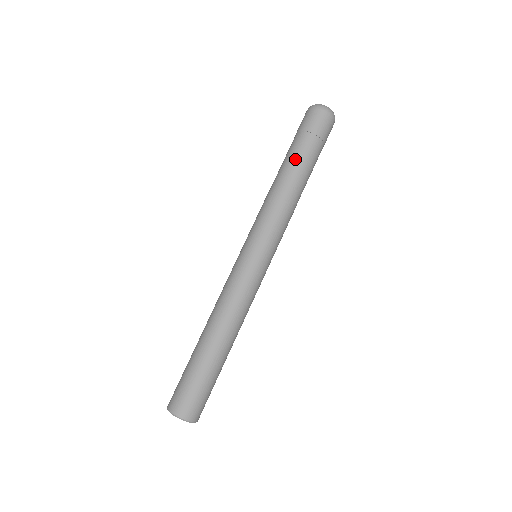
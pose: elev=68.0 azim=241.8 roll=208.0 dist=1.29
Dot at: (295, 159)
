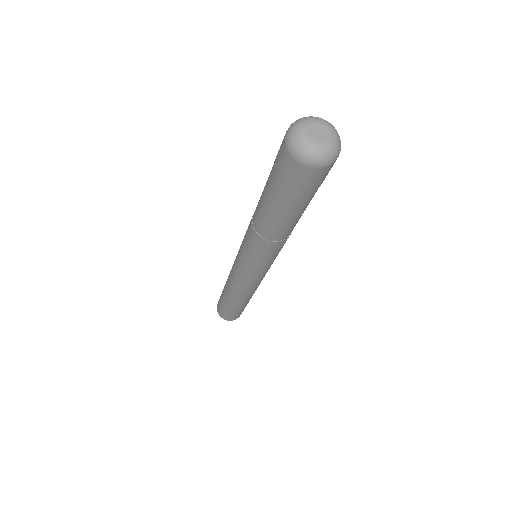
Dot at: (274, 214)
